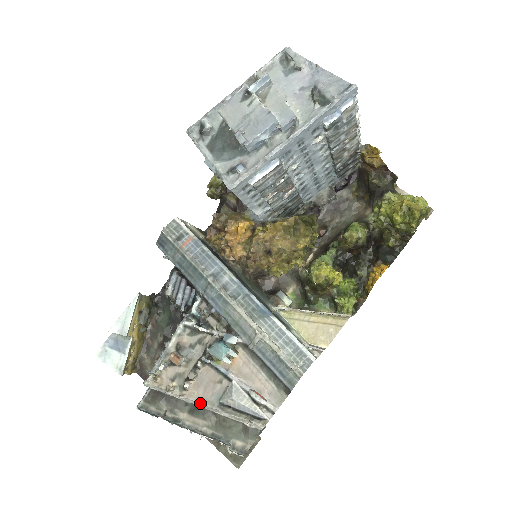
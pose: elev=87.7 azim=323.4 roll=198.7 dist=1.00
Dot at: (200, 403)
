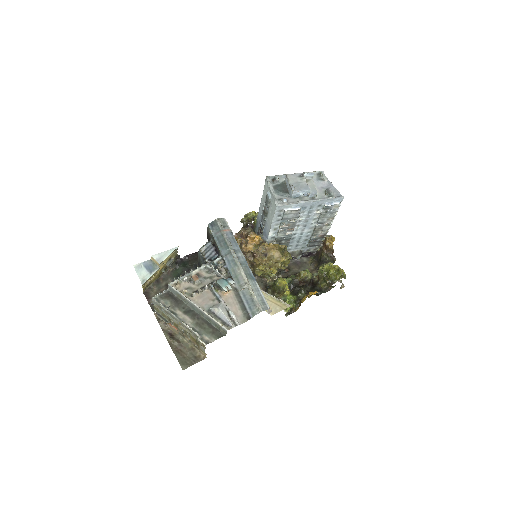
Dot at: (197, 305)
